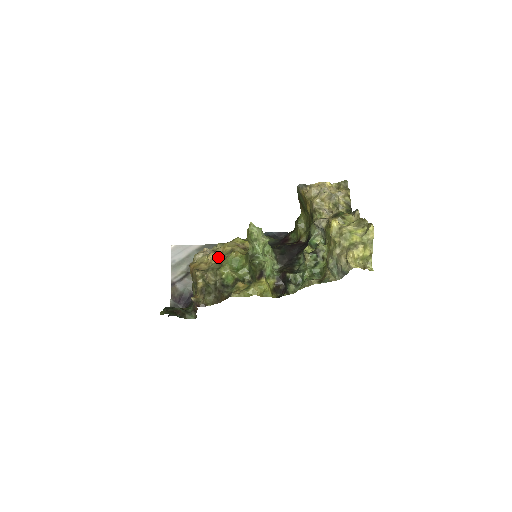
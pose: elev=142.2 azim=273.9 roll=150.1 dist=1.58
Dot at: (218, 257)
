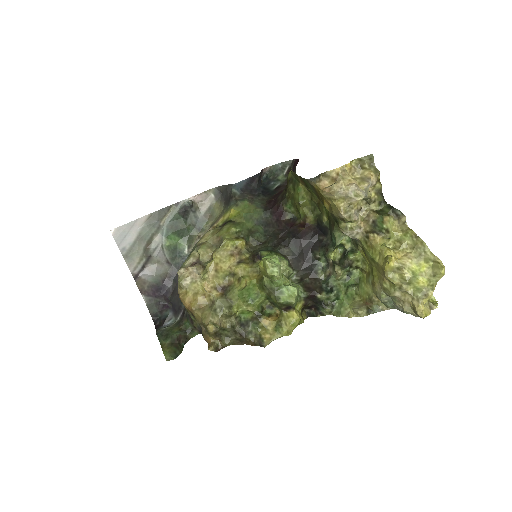
Dot at: (215, 282)
